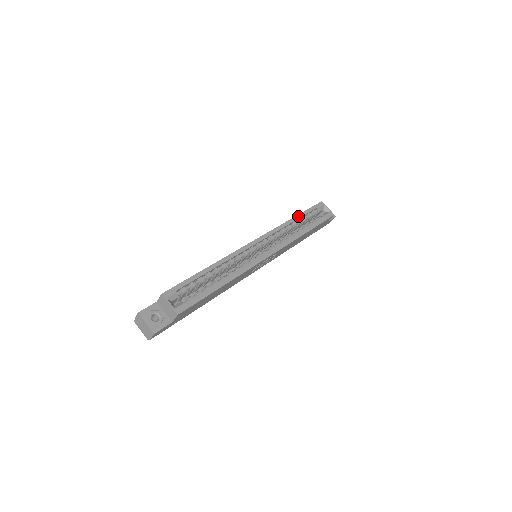
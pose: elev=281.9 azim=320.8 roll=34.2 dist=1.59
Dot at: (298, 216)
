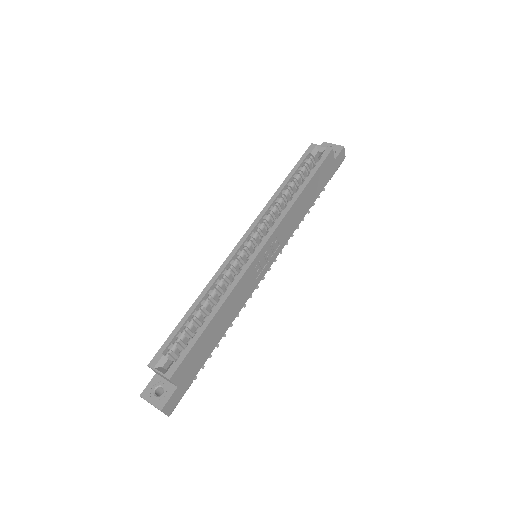
Dot at: (285, 181)
